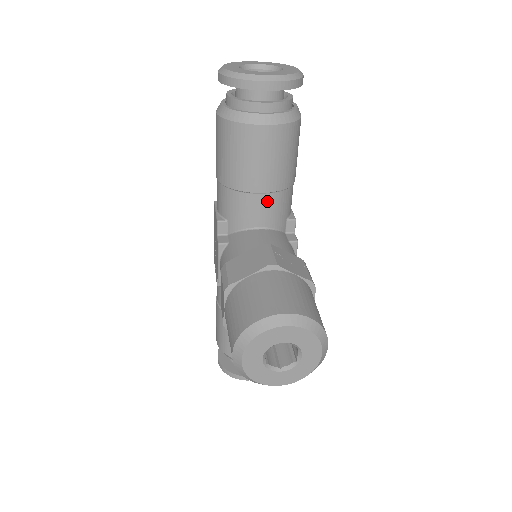
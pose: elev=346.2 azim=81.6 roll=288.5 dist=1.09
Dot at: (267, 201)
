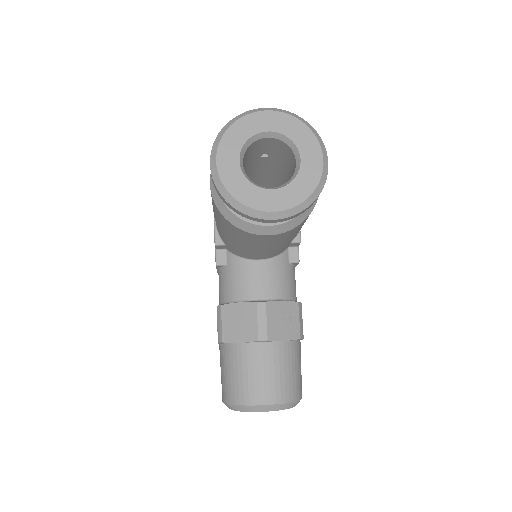
Dot at: (268, 252)
